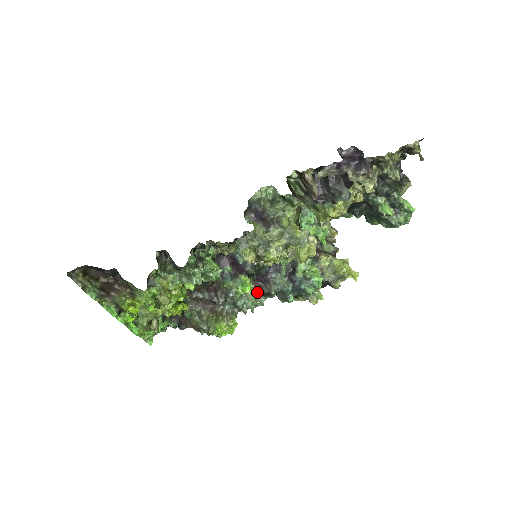
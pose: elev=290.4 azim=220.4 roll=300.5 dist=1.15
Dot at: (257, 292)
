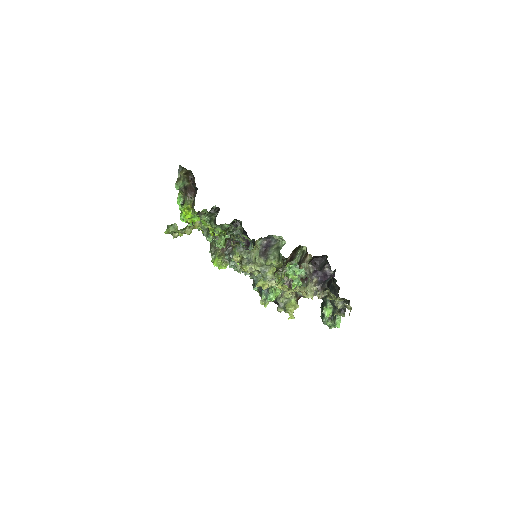
Dot at: occluded
